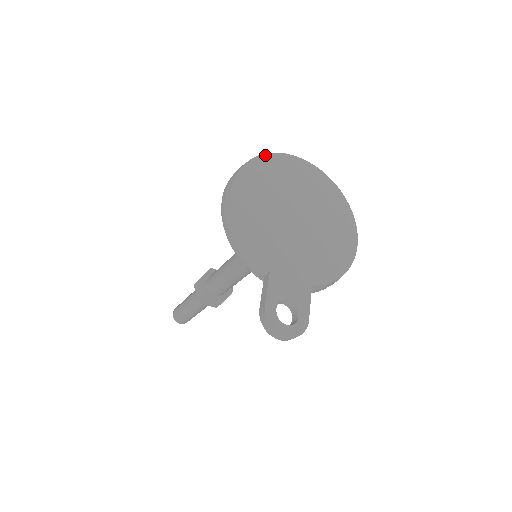
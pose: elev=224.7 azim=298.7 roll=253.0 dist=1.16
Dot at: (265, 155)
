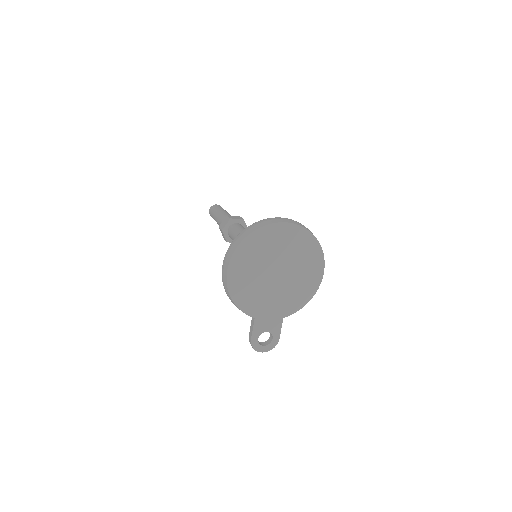
Dot at: (252, 234)
